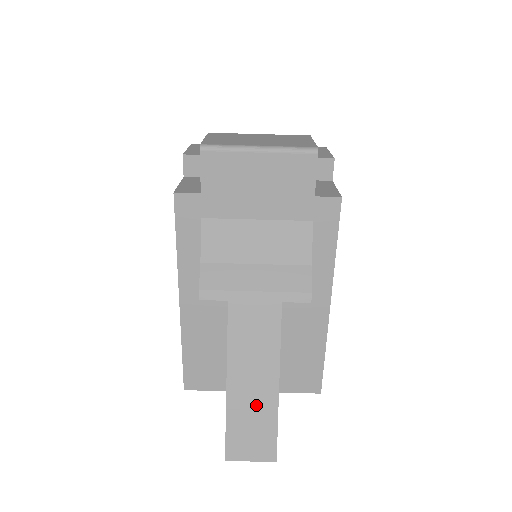
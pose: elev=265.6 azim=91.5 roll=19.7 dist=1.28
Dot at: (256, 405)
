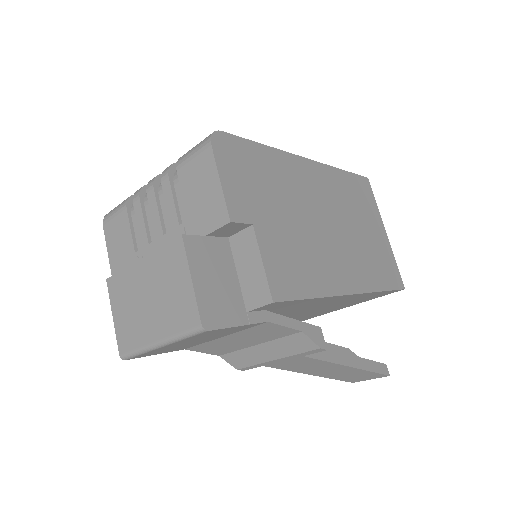
Dot at: (346, 373)
